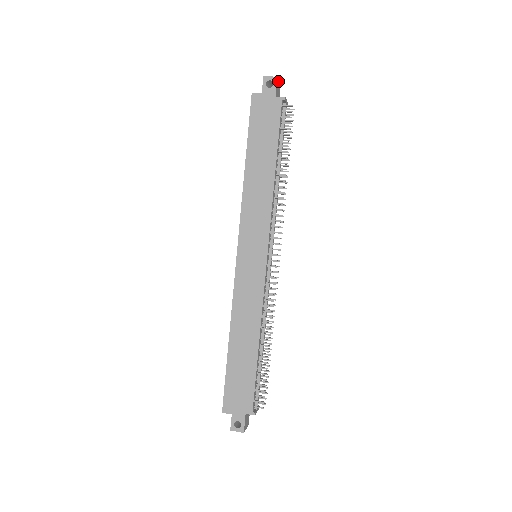
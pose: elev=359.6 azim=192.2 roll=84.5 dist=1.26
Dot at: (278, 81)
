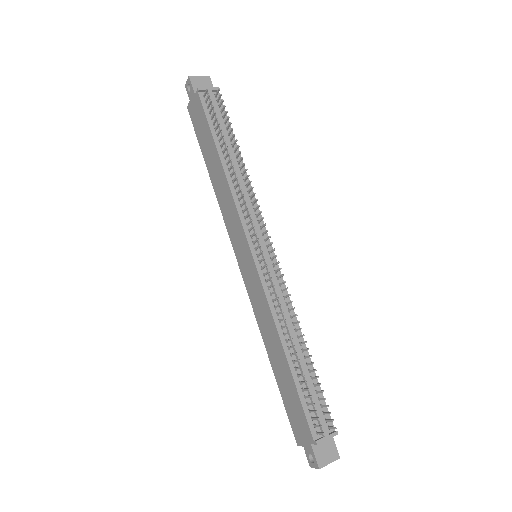
Dot at: (196, 78)
